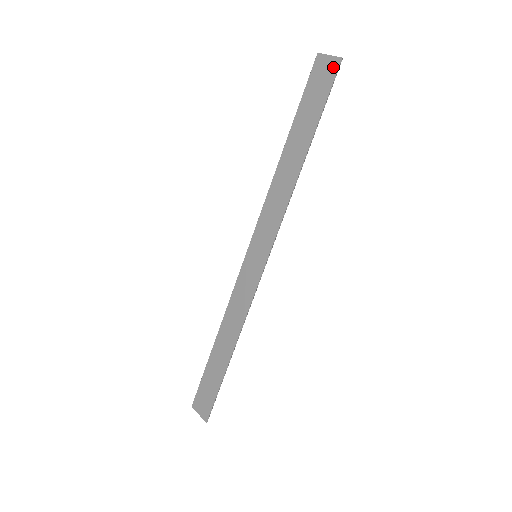
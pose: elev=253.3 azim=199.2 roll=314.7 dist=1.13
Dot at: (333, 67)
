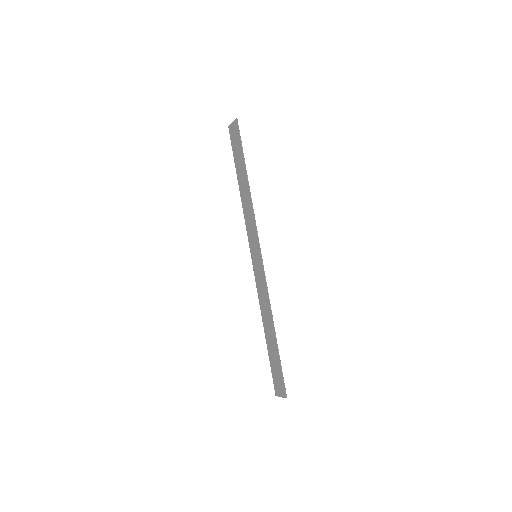
Dot at: (236, 126)
